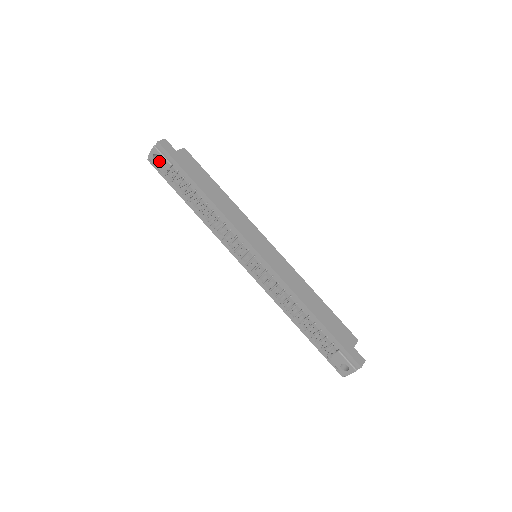
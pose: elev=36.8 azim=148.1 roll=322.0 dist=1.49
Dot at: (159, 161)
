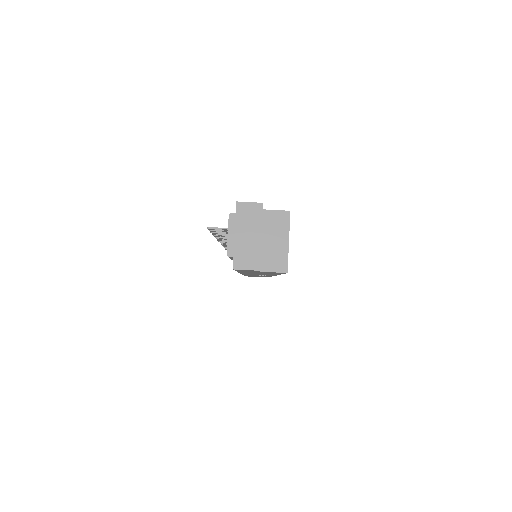
Dot at: occluded
